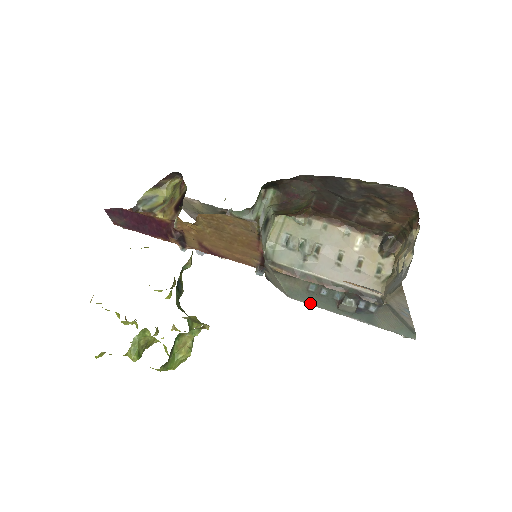
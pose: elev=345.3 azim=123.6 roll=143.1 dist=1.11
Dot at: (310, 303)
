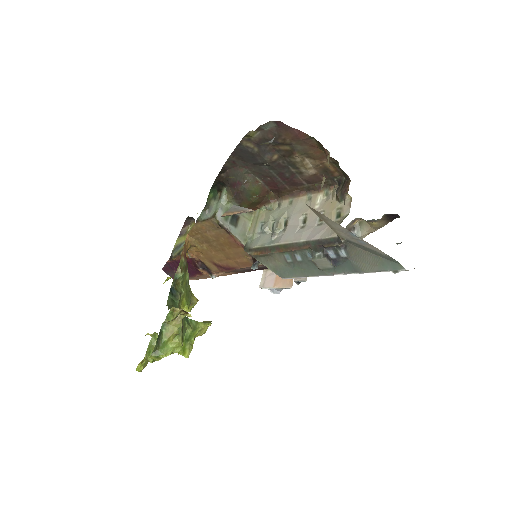
Dot at: (299, 276)
